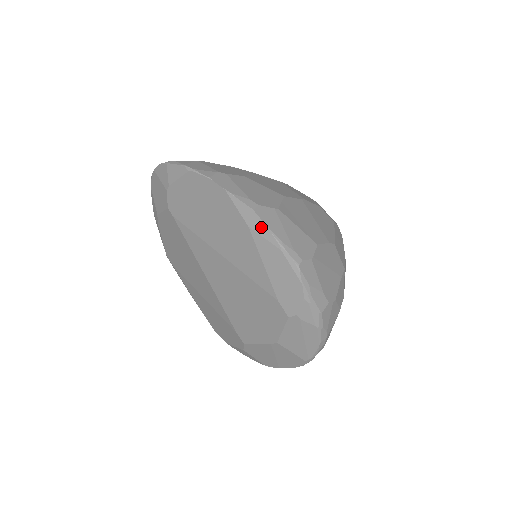
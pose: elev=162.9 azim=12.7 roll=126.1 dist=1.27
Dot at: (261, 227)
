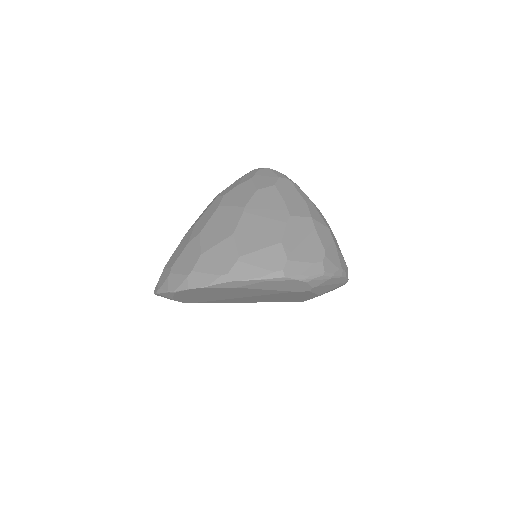
Dot at: (243, 283)
